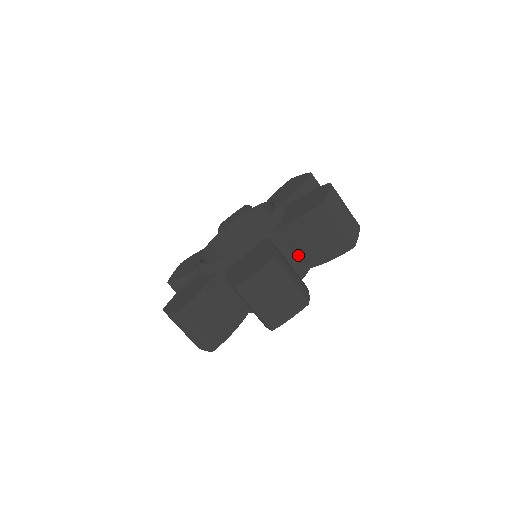
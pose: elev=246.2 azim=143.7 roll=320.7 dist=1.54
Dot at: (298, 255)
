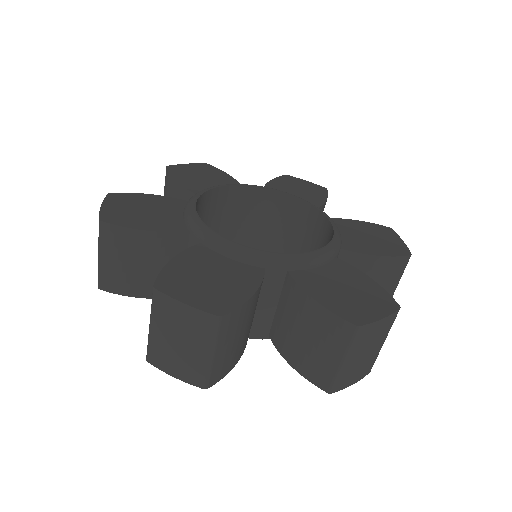
Dot at: (277, 319)
